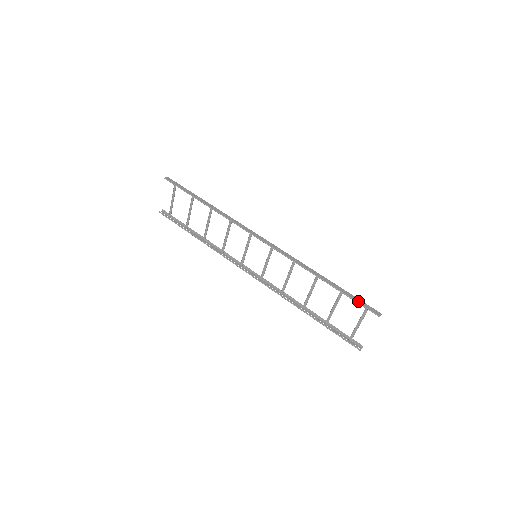
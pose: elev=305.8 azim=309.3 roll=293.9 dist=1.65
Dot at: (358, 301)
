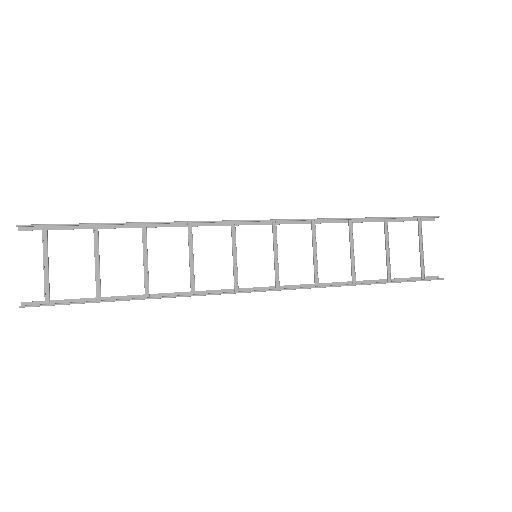
Dot at: occluded
